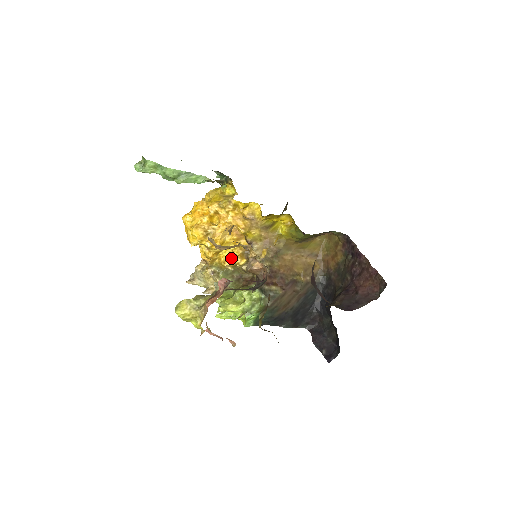
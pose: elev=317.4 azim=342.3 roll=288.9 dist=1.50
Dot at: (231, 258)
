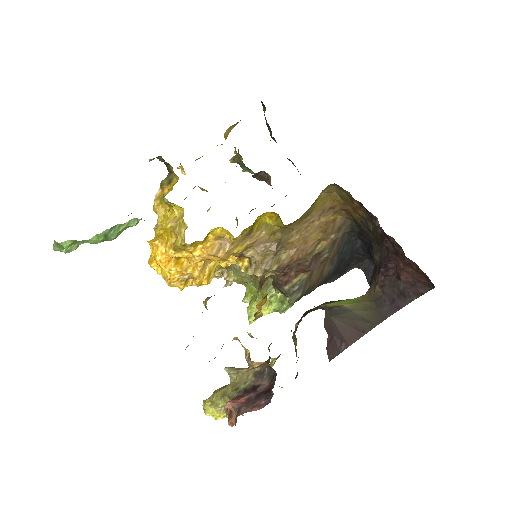
Dot at: occluded
